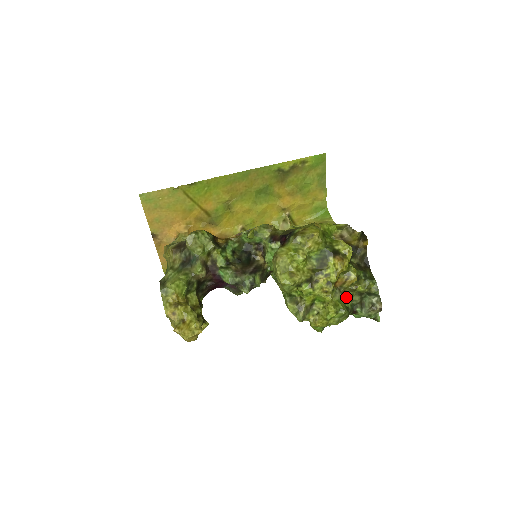
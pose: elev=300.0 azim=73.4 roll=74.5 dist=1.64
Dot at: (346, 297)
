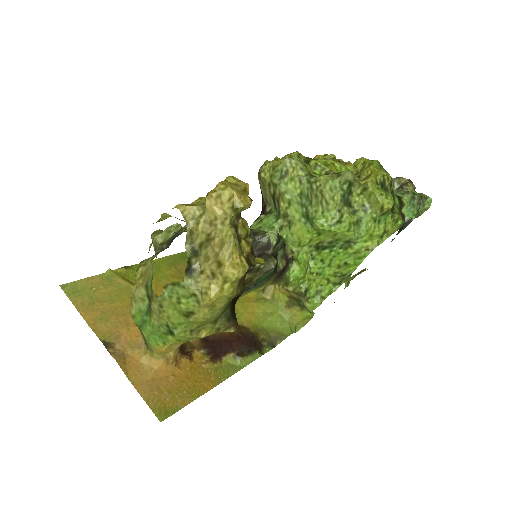
Dot at: occluded
